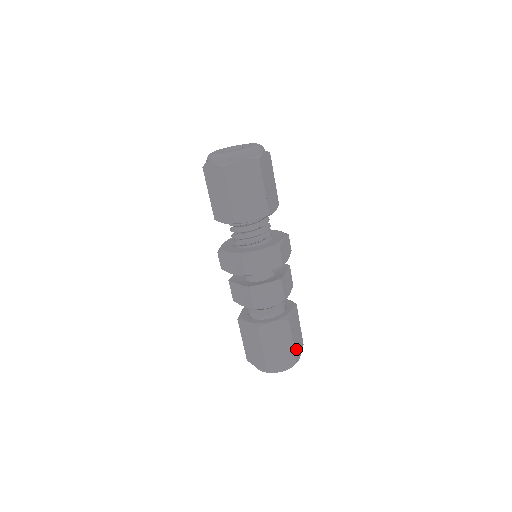
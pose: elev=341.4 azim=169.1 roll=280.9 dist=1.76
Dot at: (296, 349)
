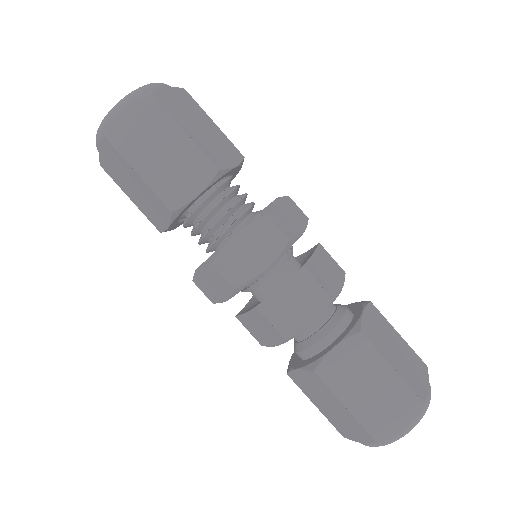
Dot at: (372, 418)
